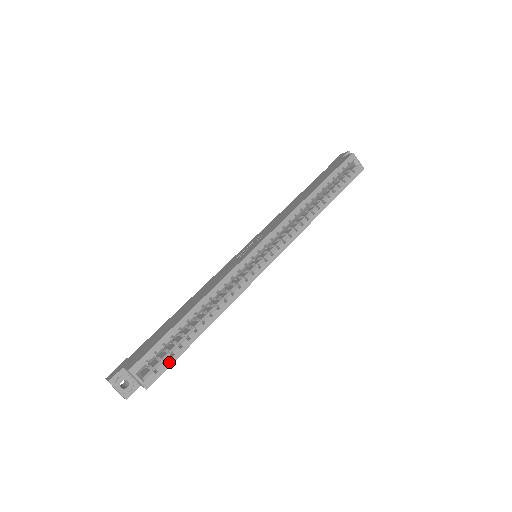
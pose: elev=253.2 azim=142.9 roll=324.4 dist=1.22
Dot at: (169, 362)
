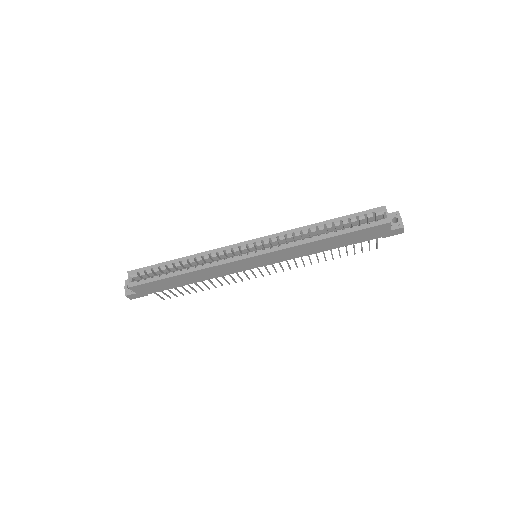
Dot at: (148, 280)
